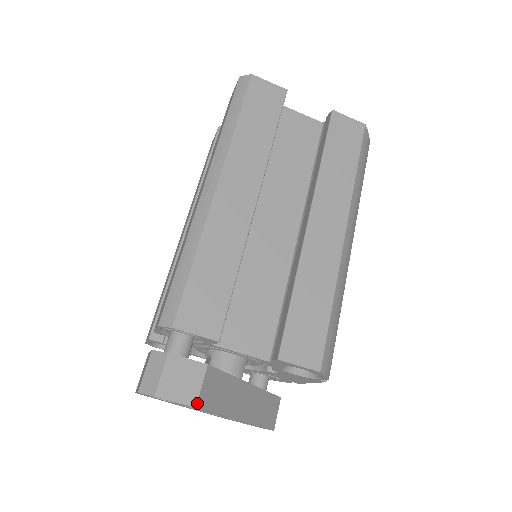
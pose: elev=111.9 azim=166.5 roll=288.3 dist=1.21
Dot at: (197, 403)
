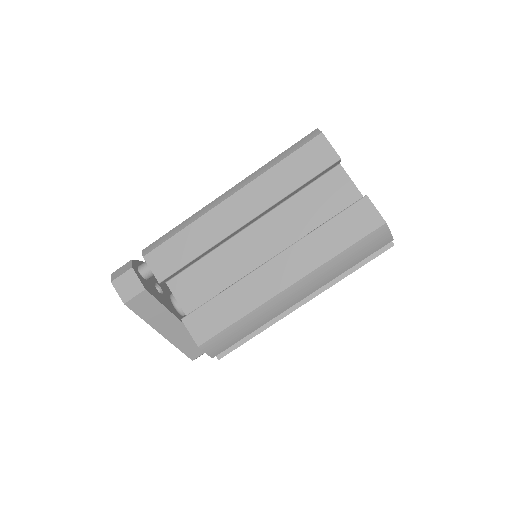
Dot at: (126, 302)
